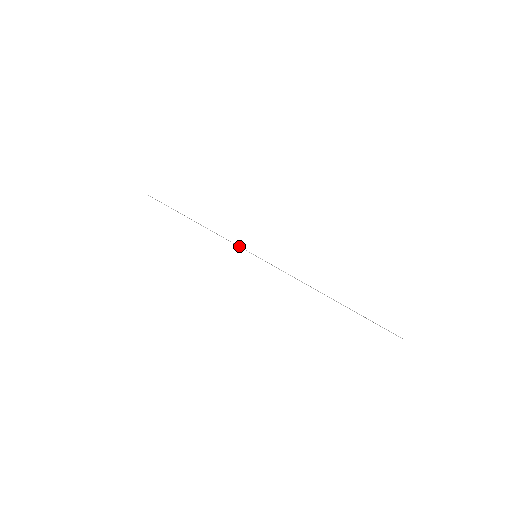
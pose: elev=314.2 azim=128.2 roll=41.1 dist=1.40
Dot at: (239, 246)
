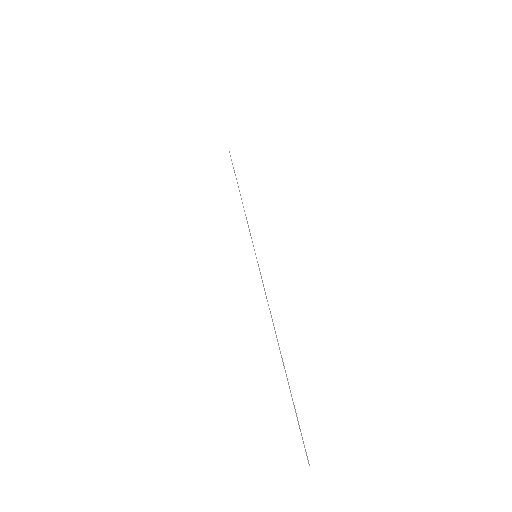
Dot at: (251, 237)
